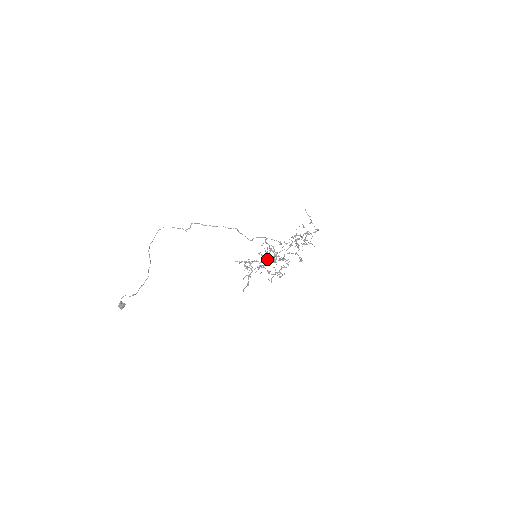
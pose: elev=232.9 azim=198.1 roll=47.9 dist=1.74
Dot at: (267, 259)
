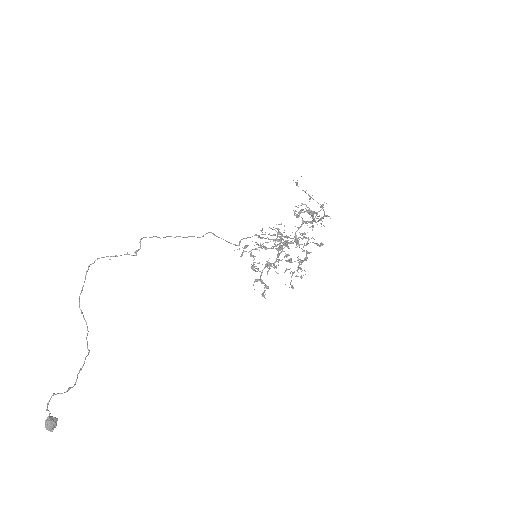
Dot at: (277, 248)
